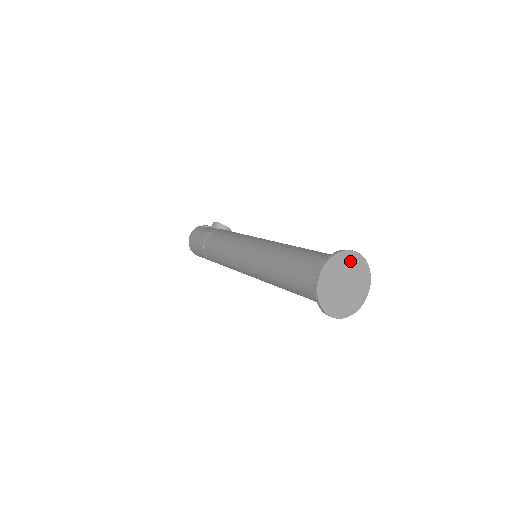
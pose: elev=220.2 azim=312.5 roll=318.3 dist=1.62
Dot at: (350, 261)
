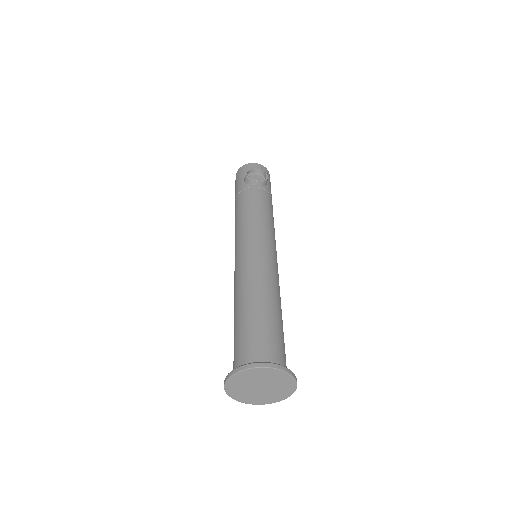
Dot at: (256, 374)
